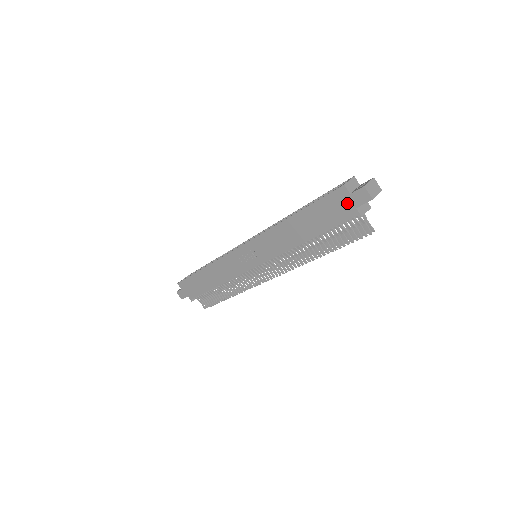
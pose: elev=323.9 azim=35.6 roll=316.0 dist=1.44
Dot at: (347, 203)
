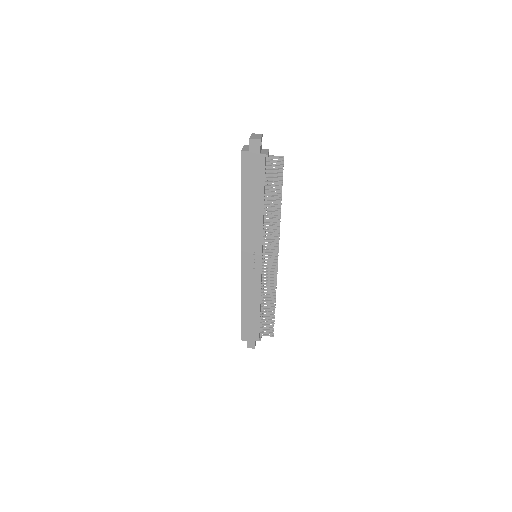
Dot at: (254, 158)
